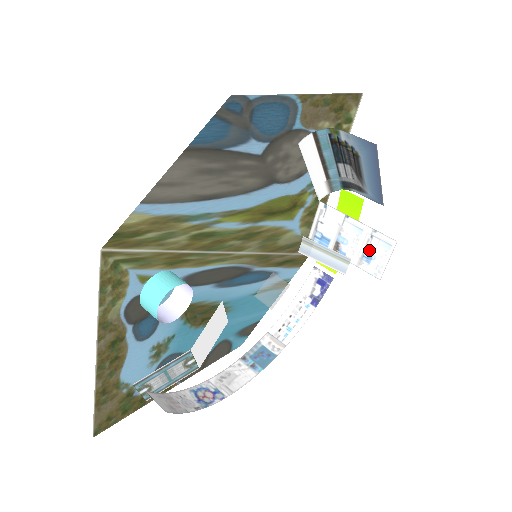
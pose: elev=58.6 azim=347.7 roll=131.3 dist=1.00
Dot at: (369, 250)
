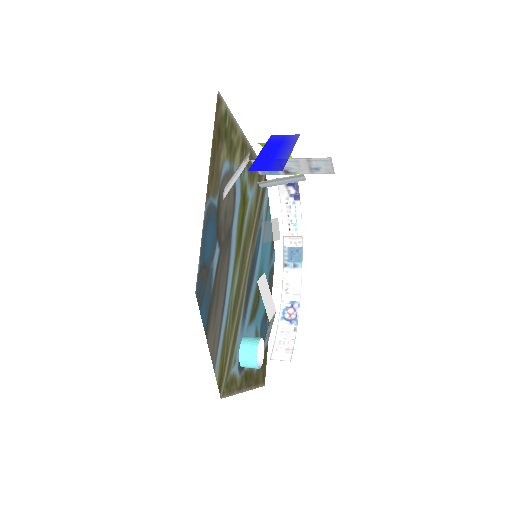
Dot at: (313, 166)
